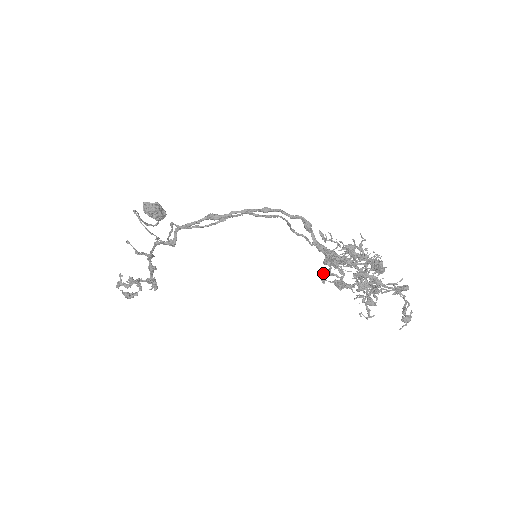
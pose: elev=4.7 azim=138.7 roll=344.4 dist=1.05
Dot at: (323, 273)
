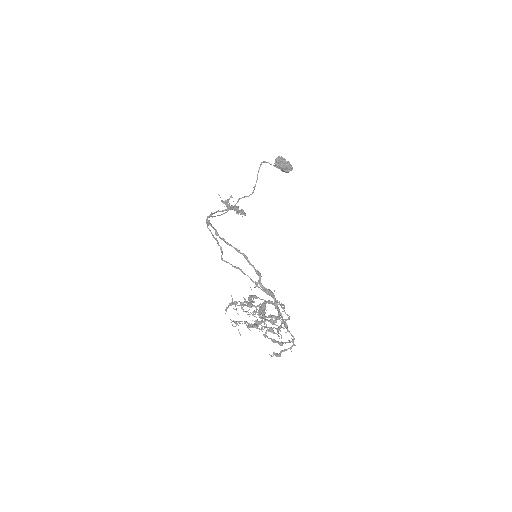
Dot at: occluded
